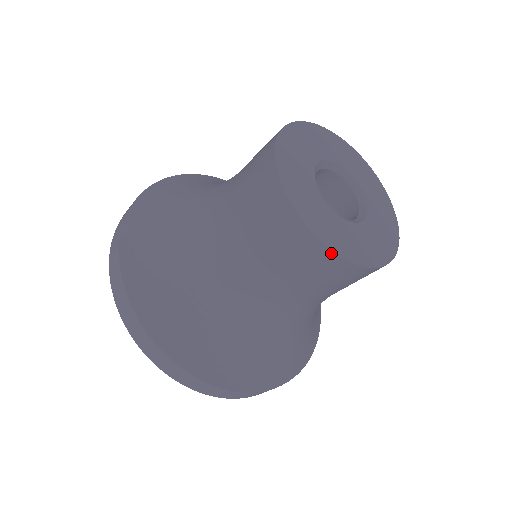
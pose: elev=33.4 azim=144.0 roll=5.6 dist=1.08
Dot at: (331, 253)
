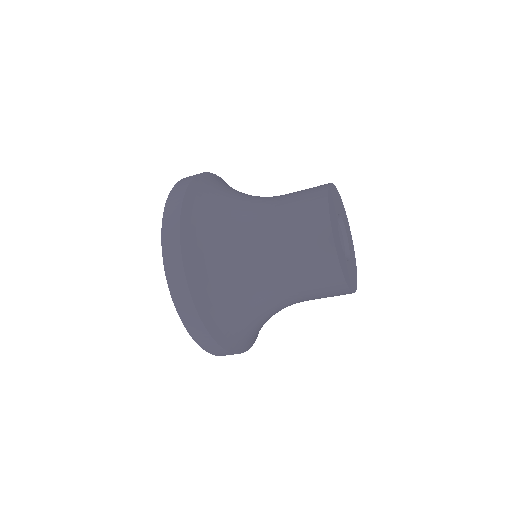
Dot at: occluded
